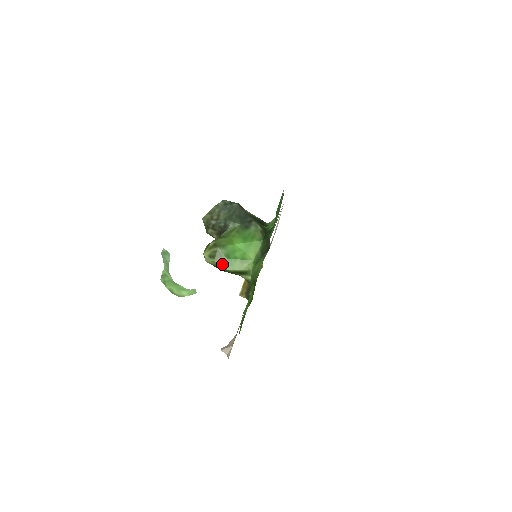
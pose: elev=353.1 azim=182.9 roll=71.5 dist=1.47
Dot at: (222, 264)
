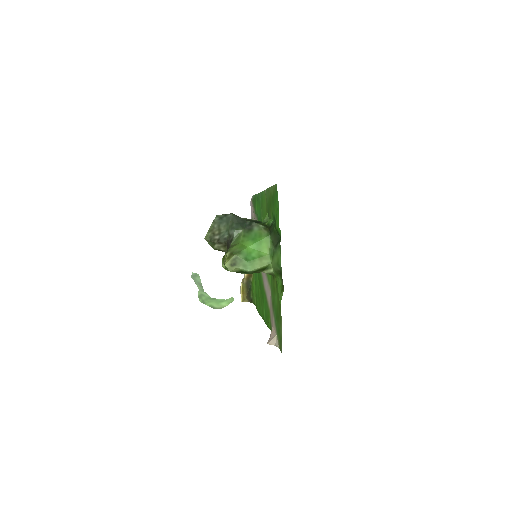
Dot at: (244, 268)
